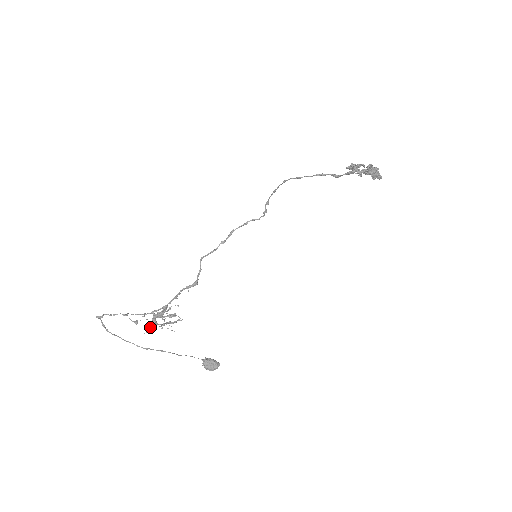
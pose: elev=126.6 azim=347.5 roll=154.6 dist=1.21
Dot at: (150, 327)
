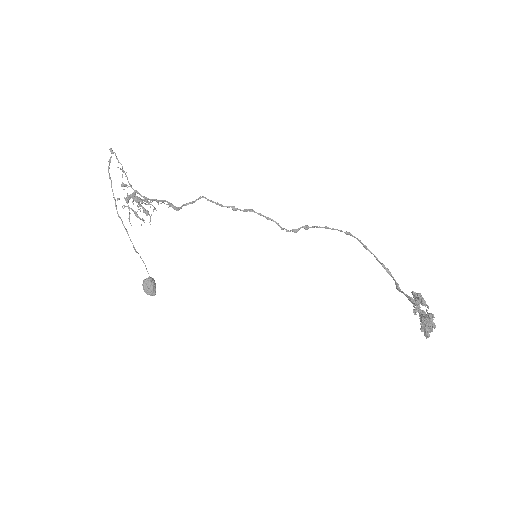
Dot at: occluded
